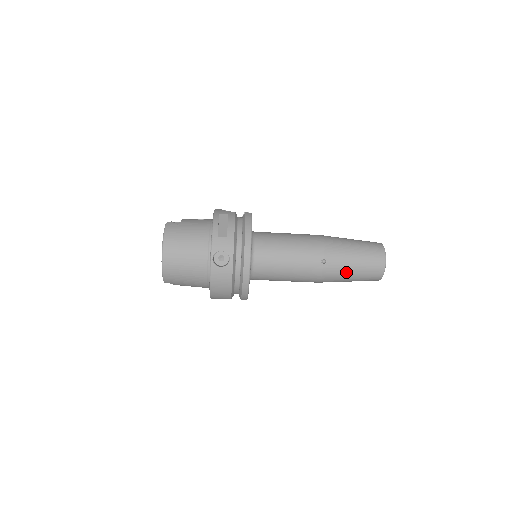
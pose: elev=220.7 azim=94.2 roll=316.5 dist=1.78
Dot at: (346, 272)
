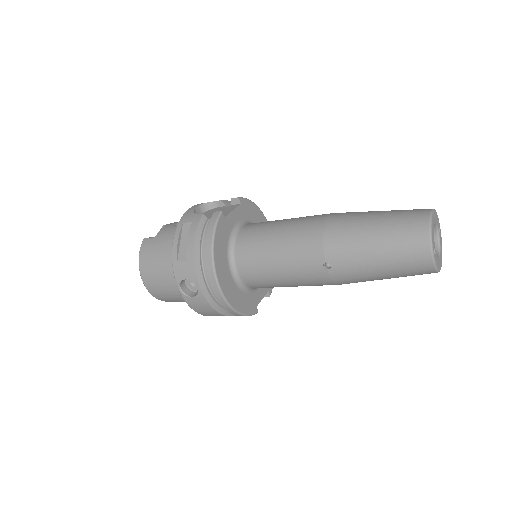
Dot at: (368, 274)
